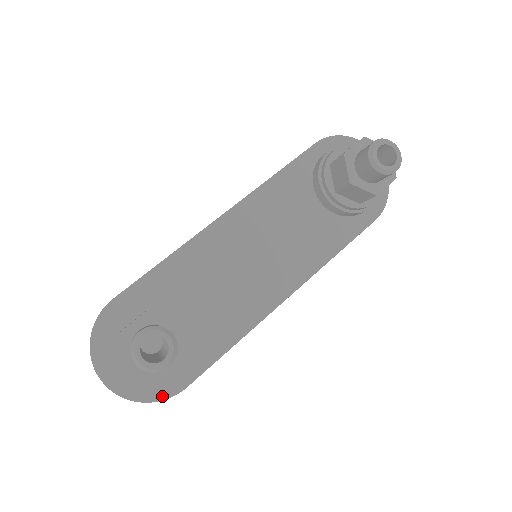
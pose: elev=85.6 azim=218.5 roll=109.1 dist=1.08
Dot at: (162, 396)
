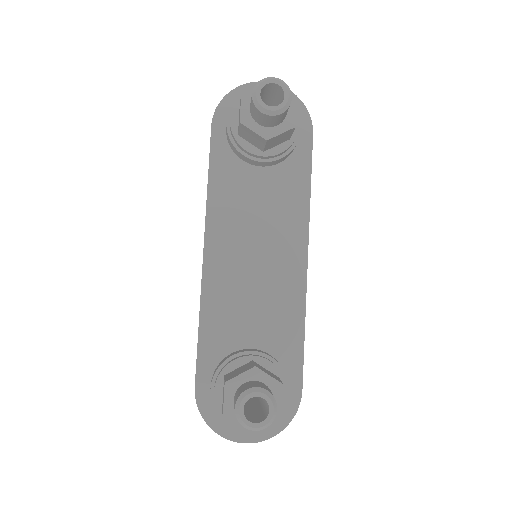
Dot at: (292, 412)
